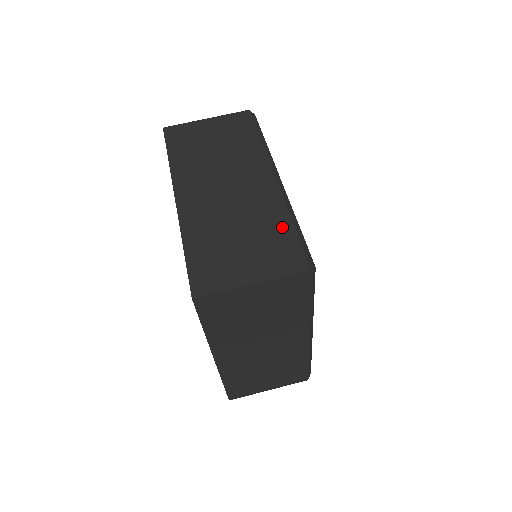
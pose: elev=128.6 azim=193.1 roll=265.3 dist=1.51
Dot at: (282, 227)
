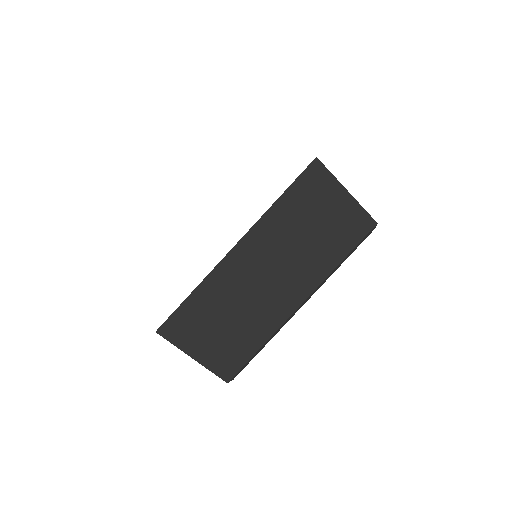
Dot at: (253, 343)
